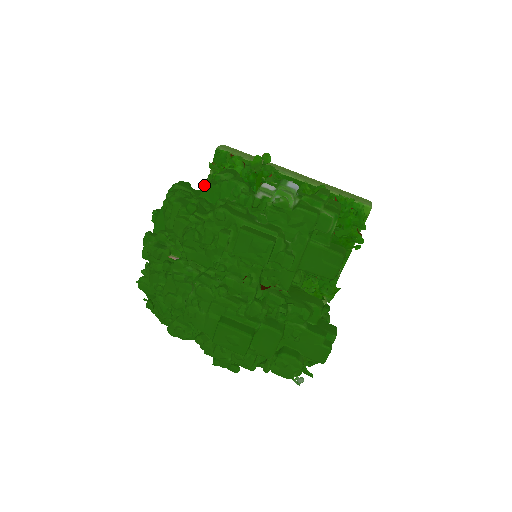
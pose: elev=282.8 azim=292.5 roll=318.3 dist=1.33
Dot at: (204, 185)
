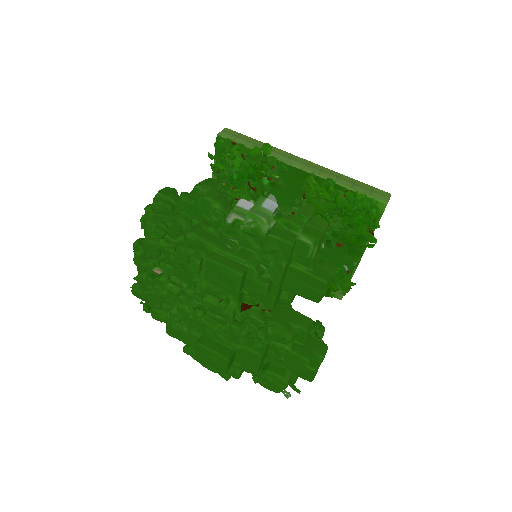
Dot at: (180, 200)
